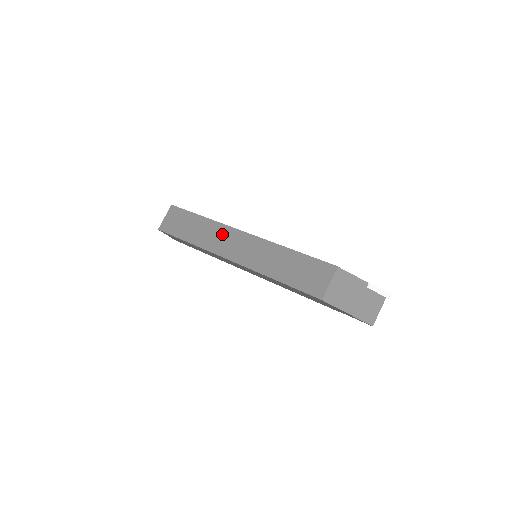
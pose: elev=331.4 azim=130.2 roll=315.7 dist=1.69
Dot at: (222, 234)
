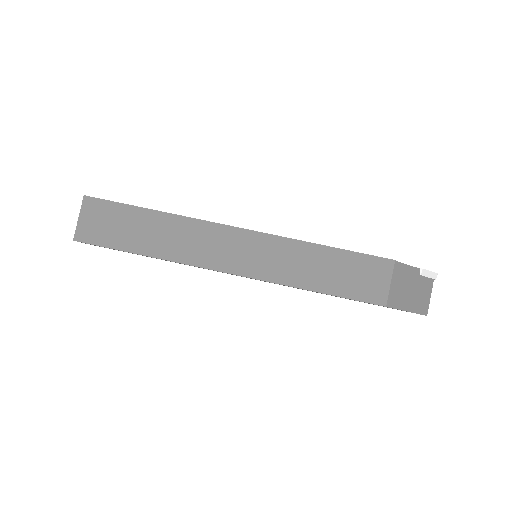
Dot at: (203, 235)
